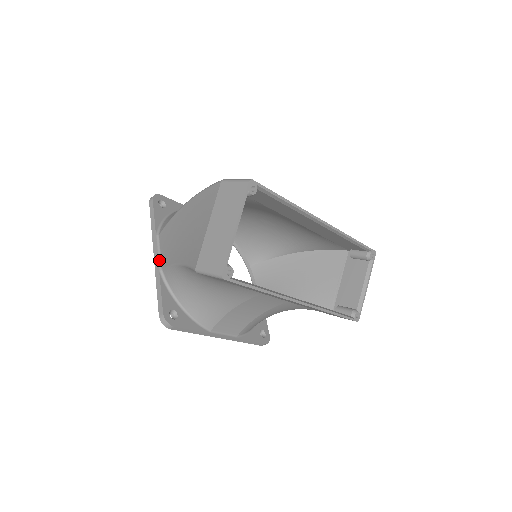
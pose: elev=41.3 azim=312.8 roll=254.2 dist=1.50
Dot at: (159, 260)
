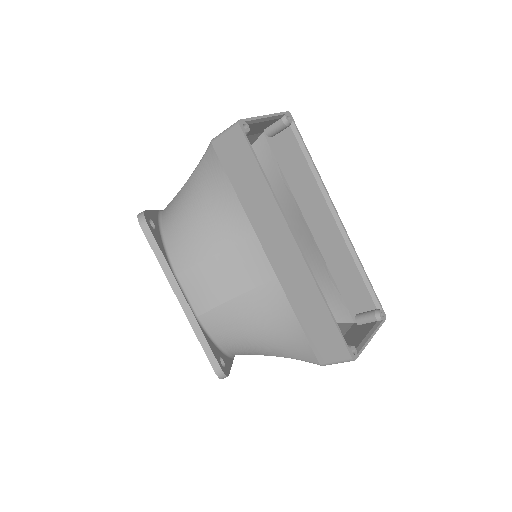
Dot at: occluded
